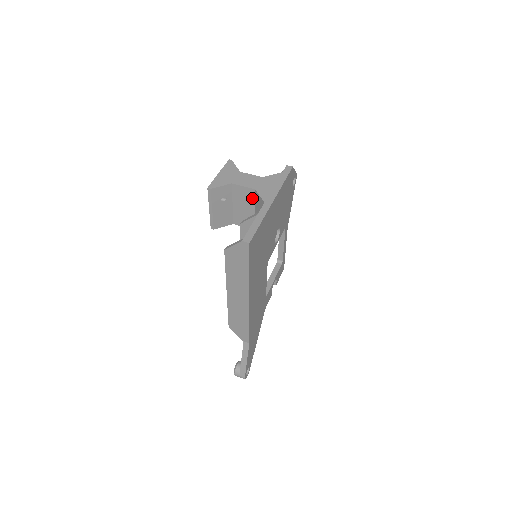
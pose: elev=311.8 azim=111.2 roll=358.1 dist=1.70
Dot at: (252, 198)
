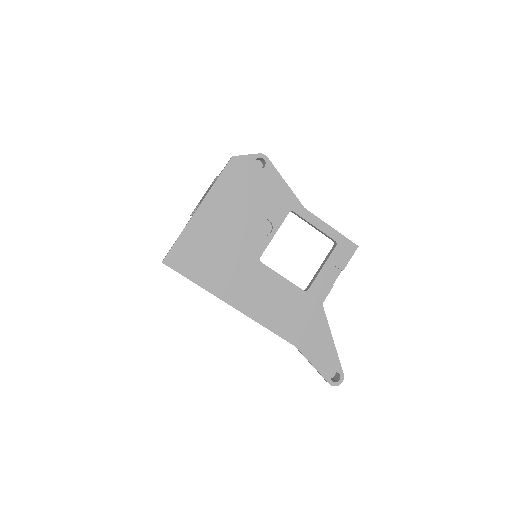
Dot at: occluded
